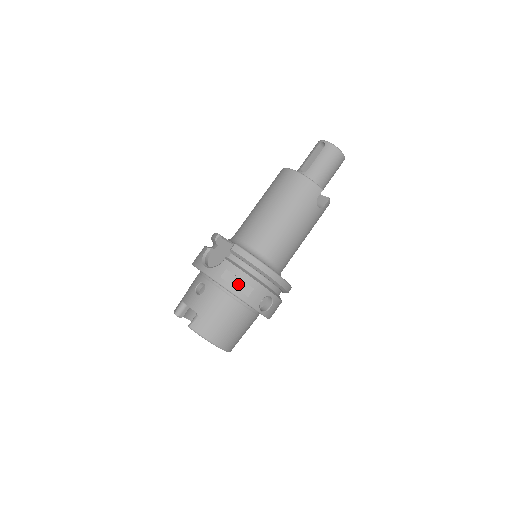
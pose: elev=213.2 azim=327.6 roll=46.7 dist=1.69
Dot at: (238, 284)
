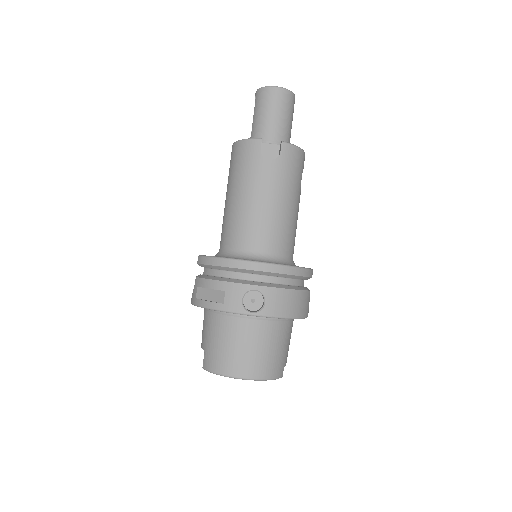
Dot at: (211, 295)
